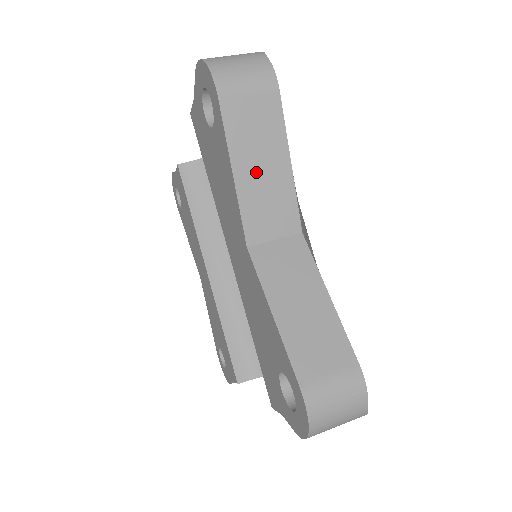
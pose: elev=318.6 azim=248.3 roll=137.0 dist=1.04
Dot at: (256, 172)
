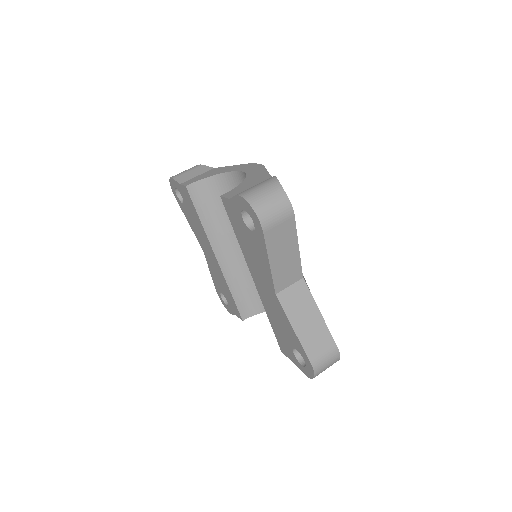
Dot at: (281, 259)
